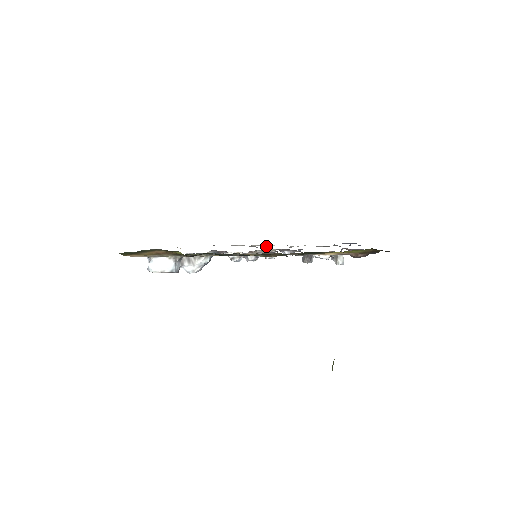
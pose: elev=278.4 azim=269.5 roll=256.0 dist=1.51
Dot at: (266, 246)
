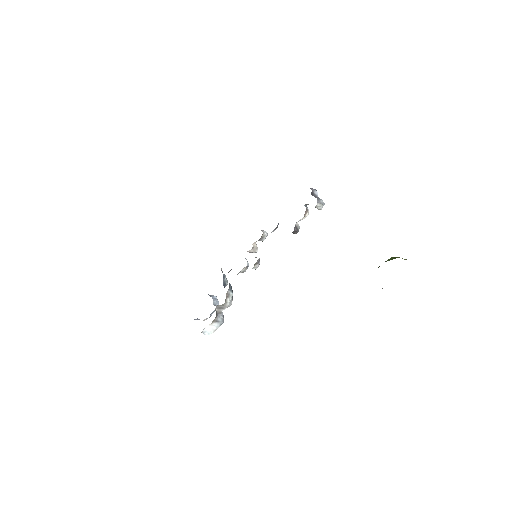
Dot at: occluded
